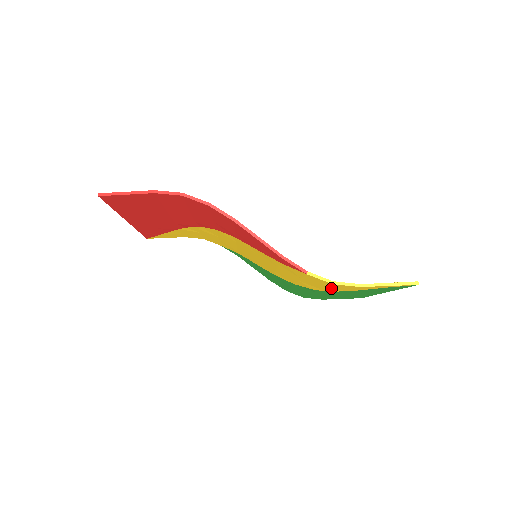
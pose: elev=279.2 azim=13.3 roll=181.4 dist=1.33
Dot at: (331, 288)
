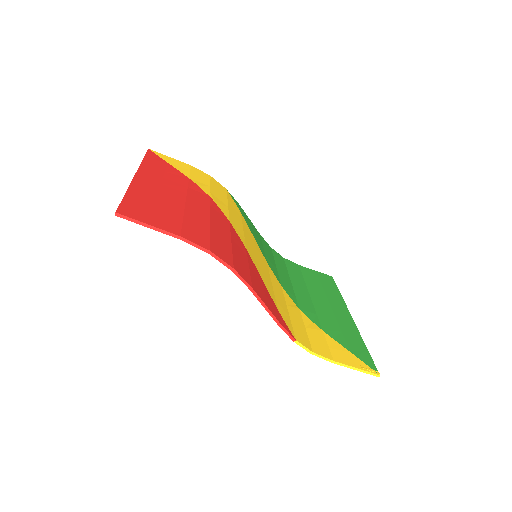
Dot at: (309, 332)
